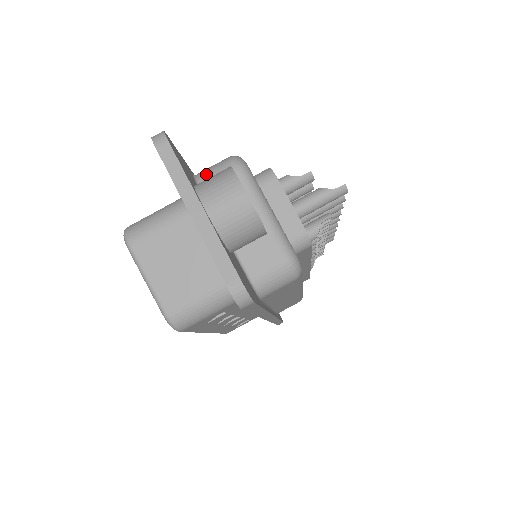
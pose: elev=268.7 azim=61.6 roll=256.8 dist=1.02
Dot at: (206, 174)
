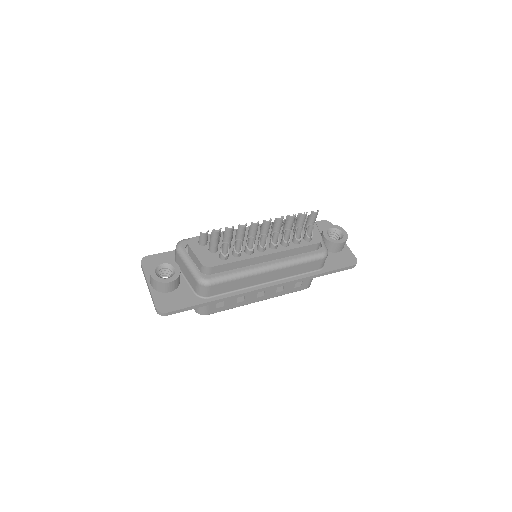
Dot at: occluded
